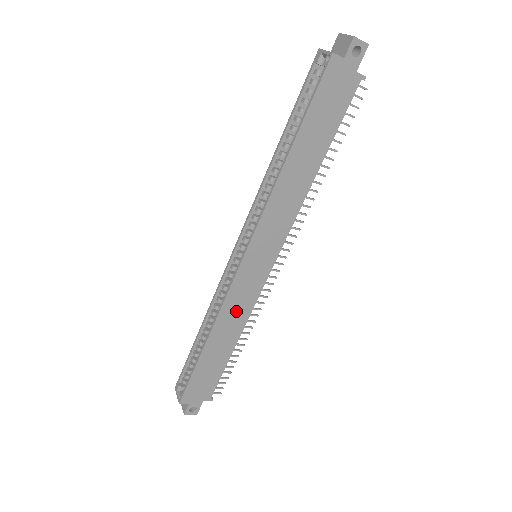
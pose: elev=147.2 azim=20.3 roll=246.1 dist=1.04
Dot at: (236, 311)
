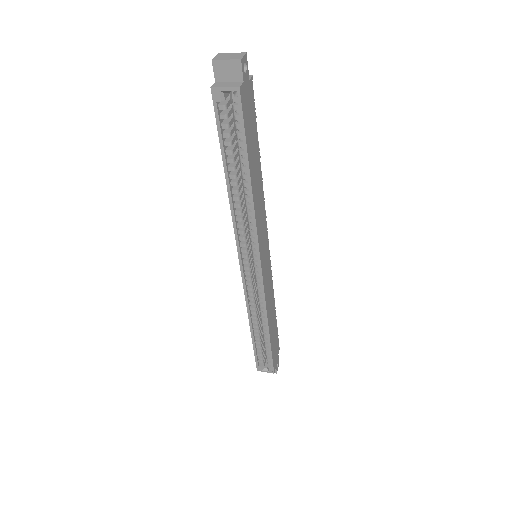
Dot at: (269, 296)
